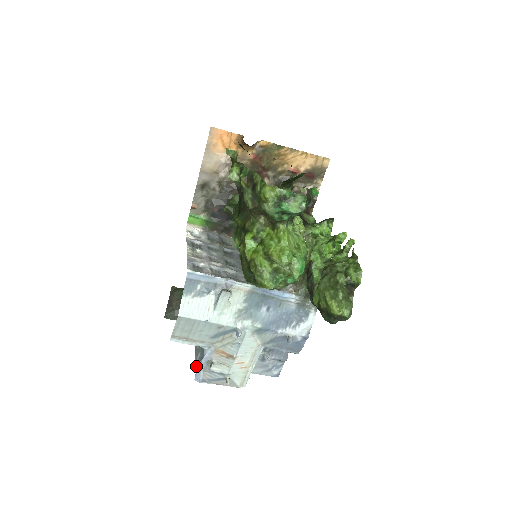
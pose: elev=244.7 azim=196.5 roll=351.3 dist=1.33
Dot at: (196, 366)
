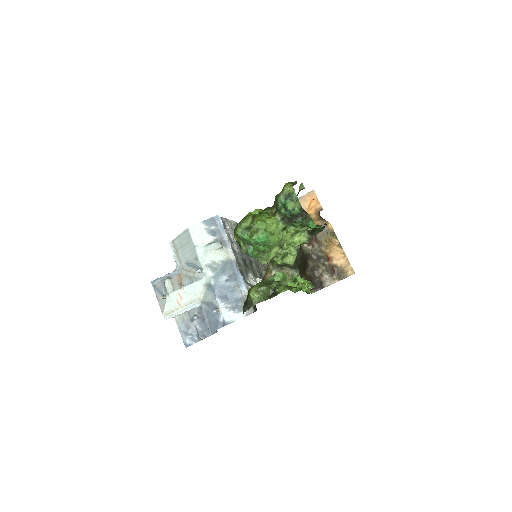
Dot at: occluded
